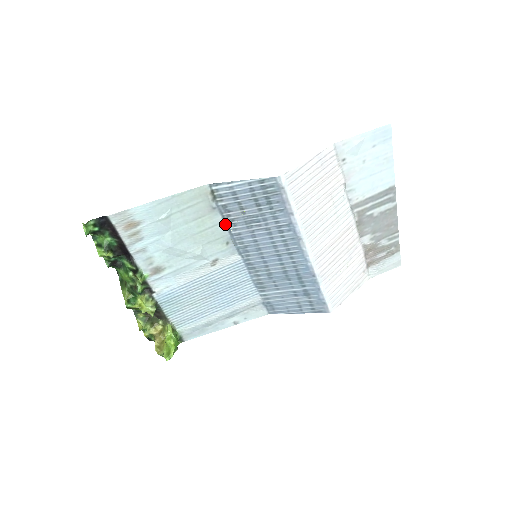
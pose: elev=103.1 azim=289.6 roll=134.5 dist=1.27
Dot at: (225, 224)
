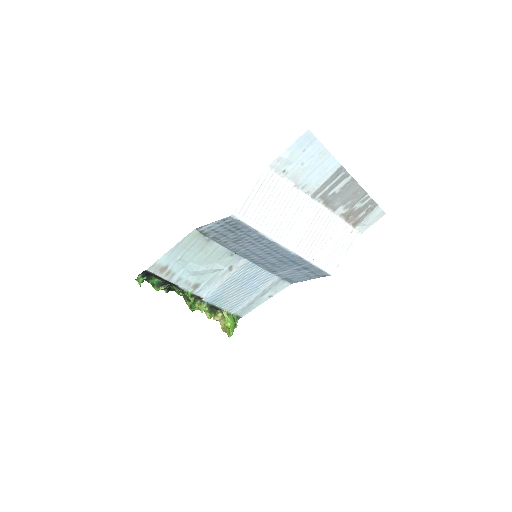
Dot at: (222, 245)
